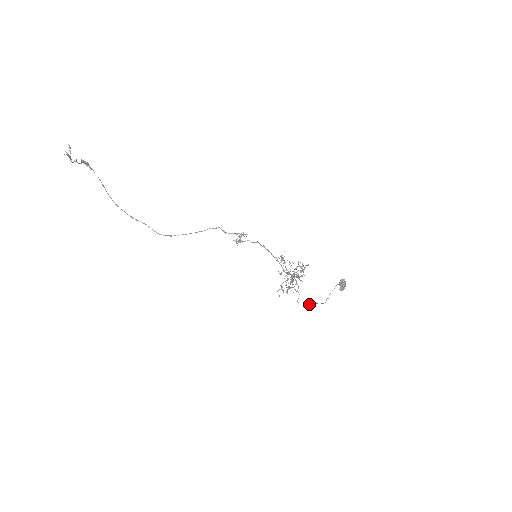
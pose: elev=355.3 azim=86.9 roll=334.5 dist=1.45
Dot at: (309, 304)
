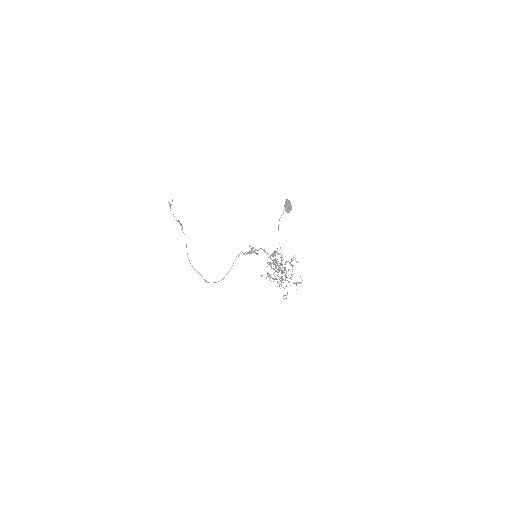
Dot at: occluded
